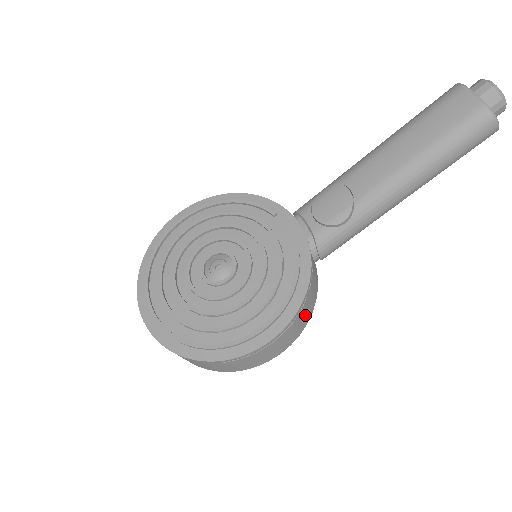
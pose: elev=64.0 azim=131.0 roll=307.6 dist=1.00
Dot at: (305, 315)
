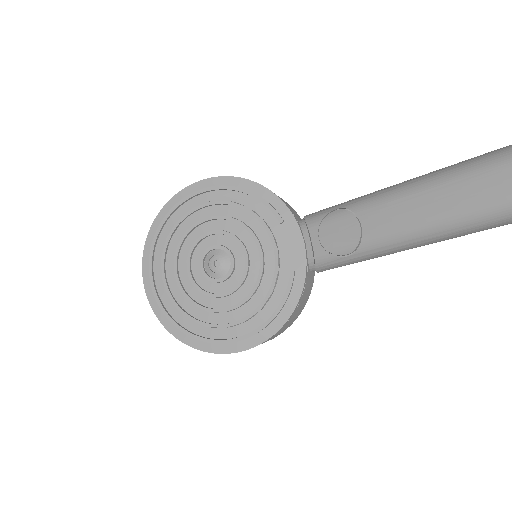
Dot at: (289, 323)
